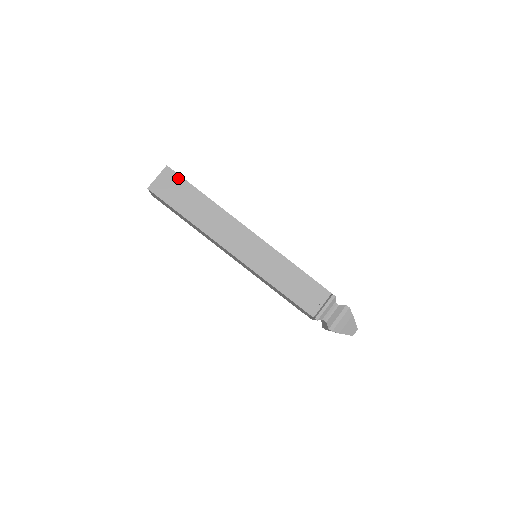
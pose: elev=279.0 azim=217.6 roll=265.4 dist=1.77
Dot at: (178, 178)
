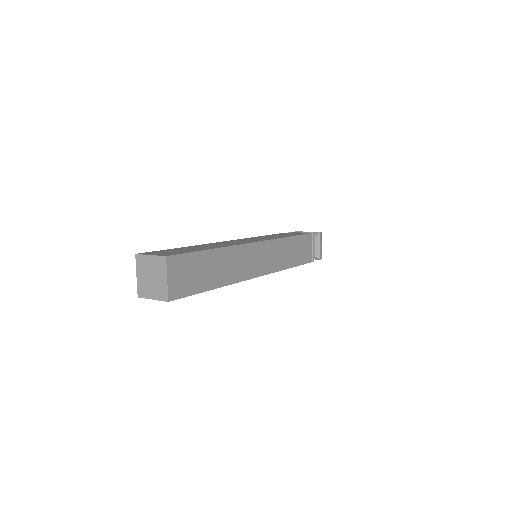
Dot at: (184, 258)
